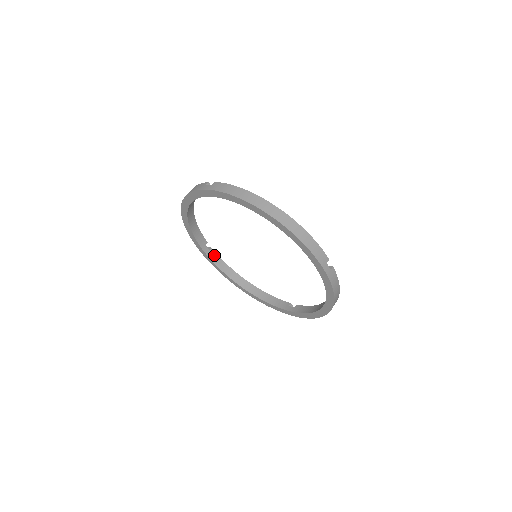
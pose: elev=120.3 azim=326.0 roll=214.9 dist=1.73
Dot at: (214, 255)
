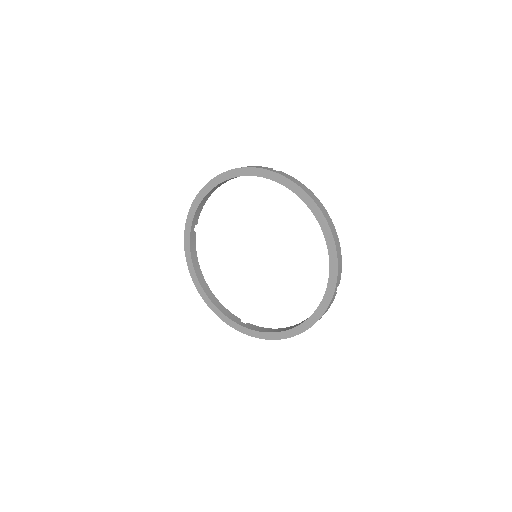
Dot at: (253, 327)
